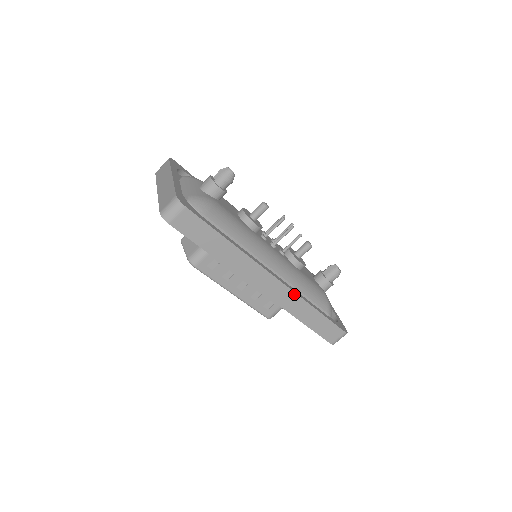
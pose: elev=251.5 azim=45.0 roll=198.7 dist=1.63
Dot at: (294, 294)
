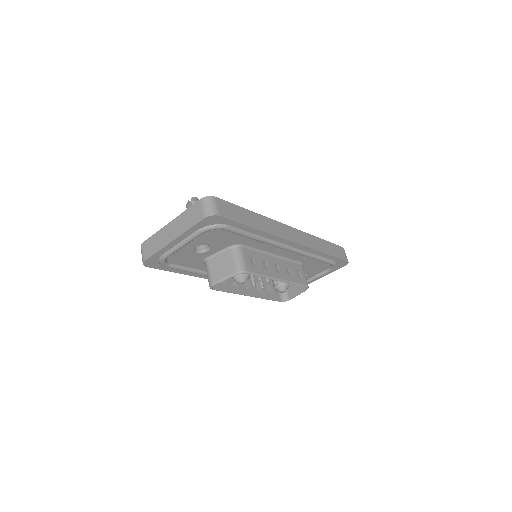
Dot at: (305, 234)
